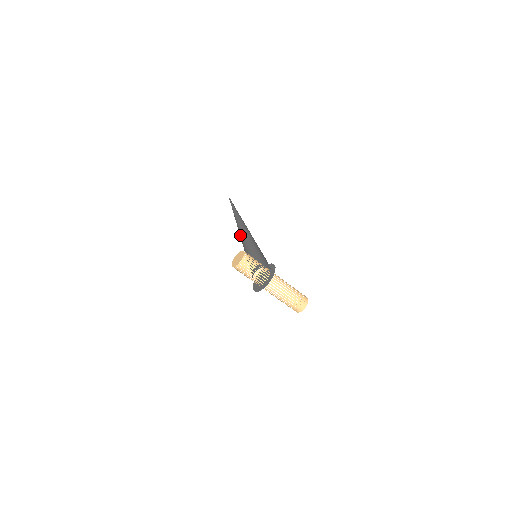
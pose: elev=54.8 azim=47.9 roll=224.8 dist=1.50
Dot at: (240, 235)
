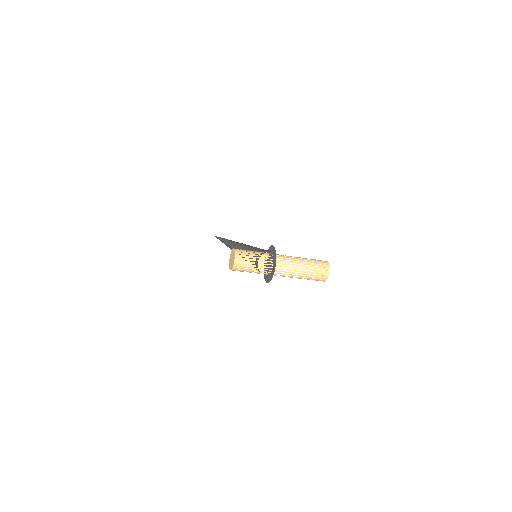
Dot at: occluded
